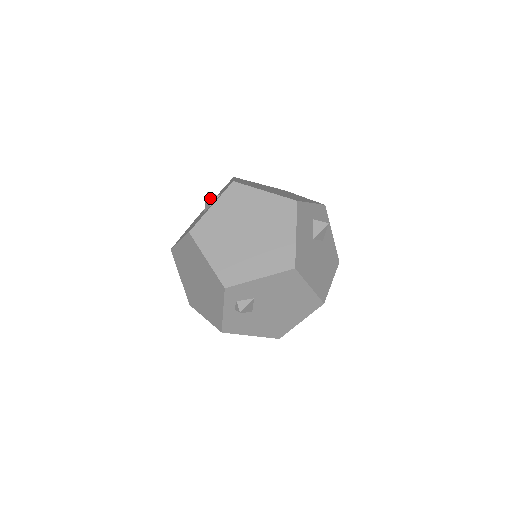
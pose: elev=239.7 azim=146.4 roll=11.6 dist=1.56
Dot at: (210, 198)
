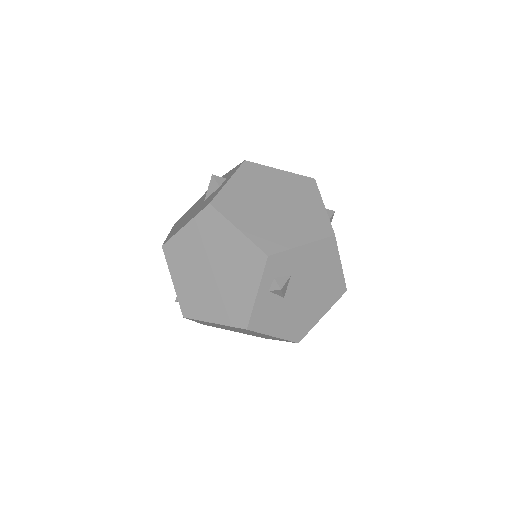
Dot at: (217, 180)
